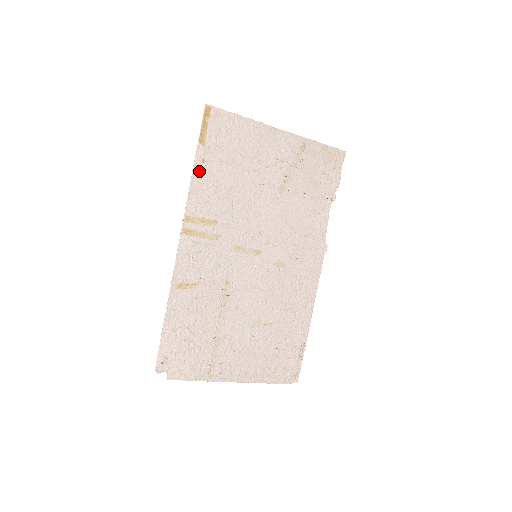
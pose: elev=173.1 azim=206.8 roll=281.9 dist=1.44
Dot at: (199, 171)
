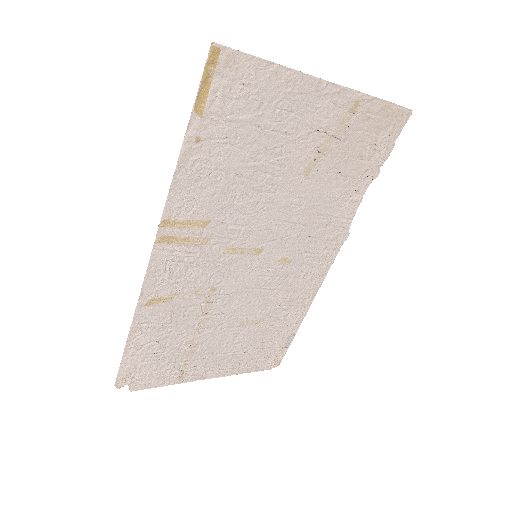
Dot at: (189, 155)
